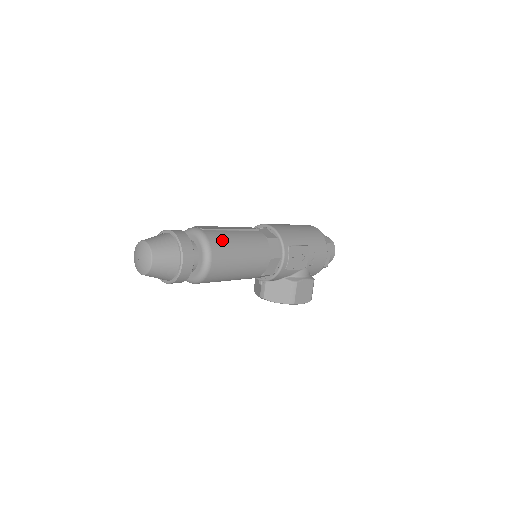
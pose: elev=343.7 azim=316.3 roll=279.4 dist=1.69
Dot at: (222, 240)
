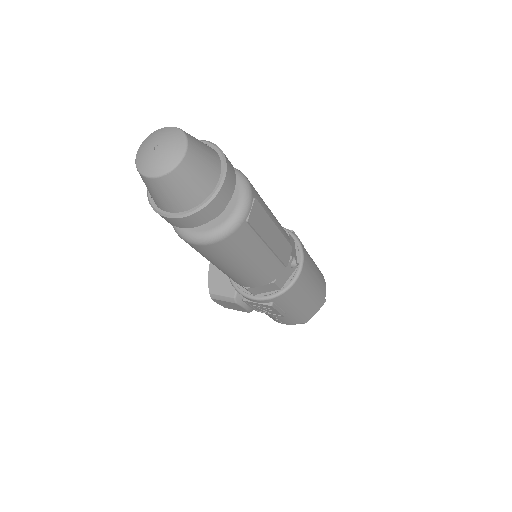
Dot at: (239, 248)
